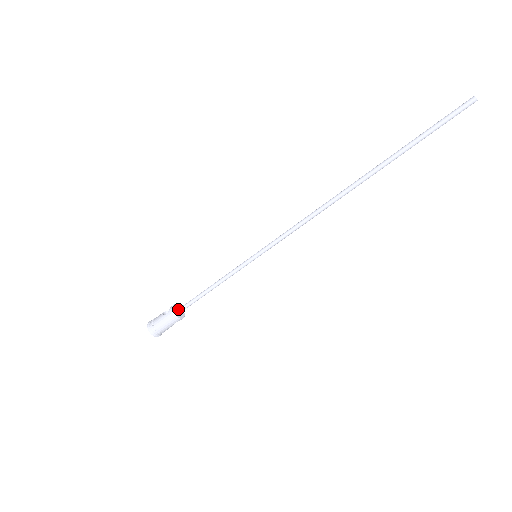
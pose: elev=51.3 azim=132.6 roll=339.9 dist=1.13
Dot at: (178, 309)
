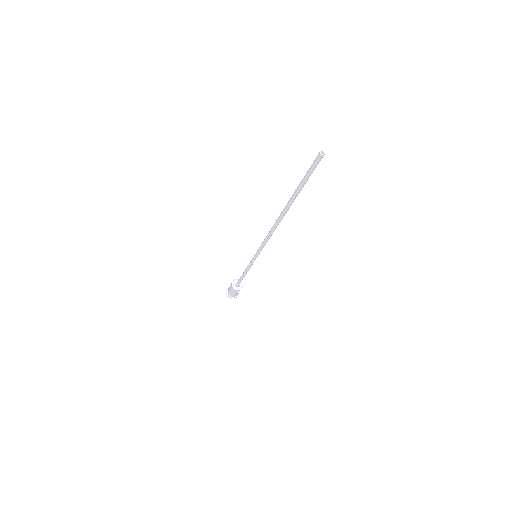
Dot at: (235, 284)
